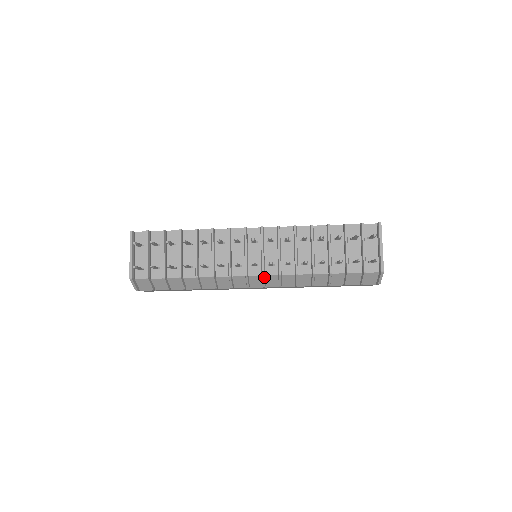
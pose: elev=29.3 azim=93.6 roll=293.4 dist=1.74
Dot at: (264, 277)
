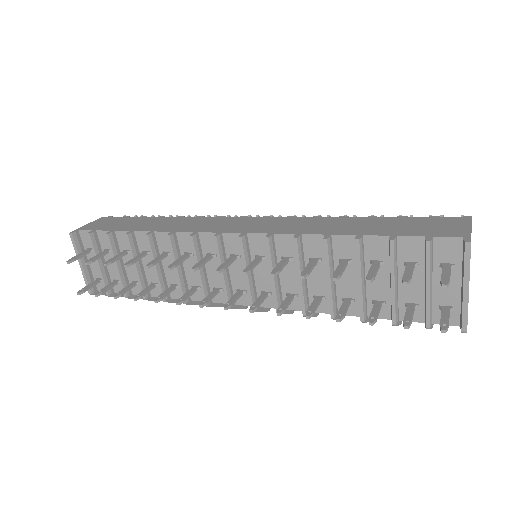
Dot at: (257, 310)
